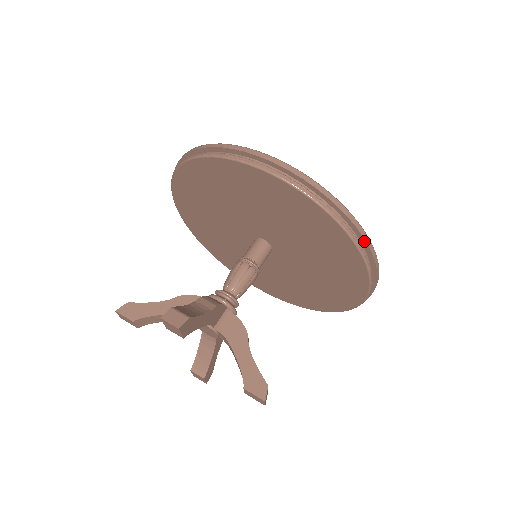
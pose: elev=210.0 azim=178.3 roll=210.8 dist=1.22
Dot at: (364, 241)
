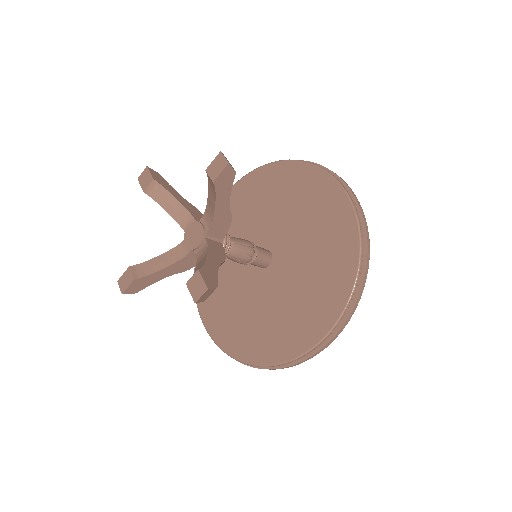
Dot at: (362, 281)
